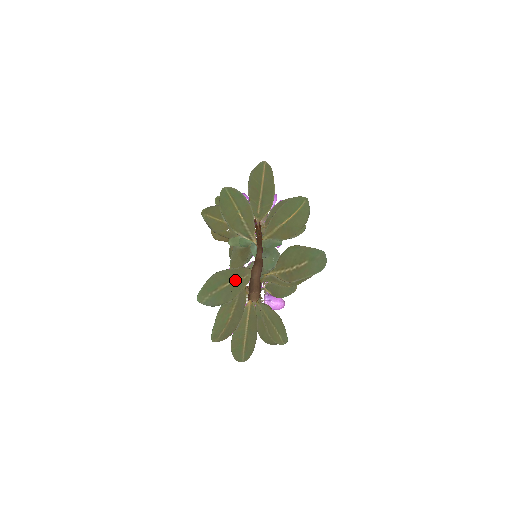
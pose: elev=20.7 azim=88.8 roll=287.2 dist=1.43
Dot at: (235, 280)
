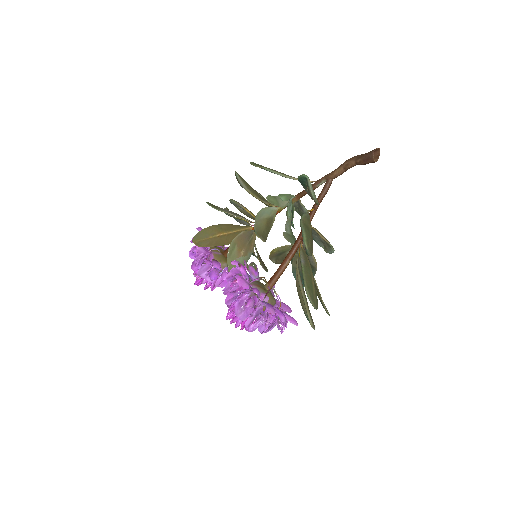
Dot at: occluded
